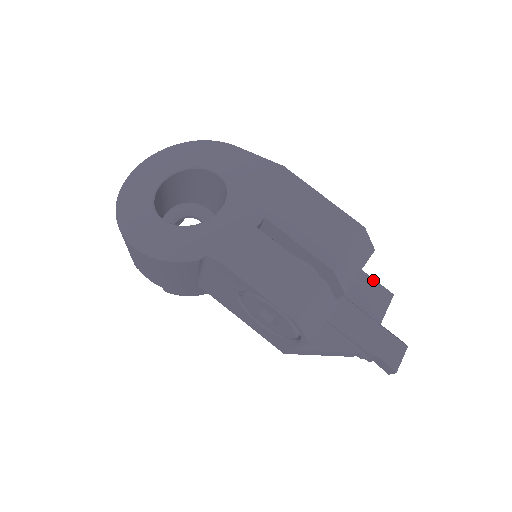
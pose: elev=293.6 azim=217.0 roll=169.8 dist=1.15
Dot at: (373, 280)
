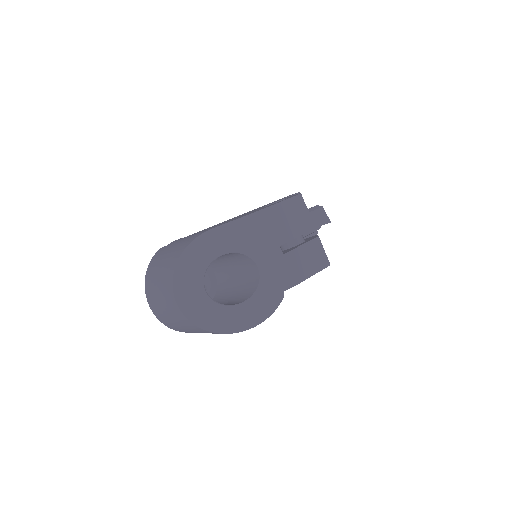
Dot at: occluded
